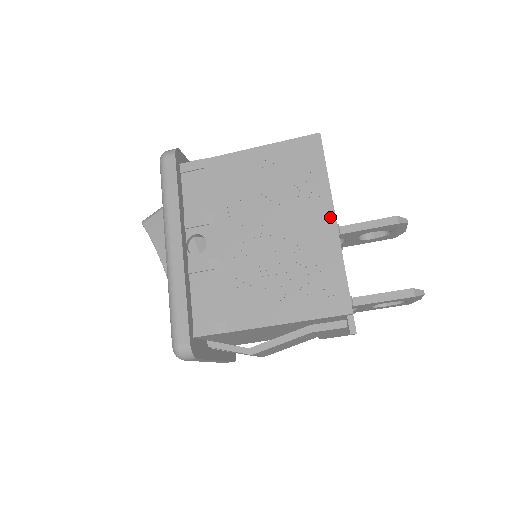
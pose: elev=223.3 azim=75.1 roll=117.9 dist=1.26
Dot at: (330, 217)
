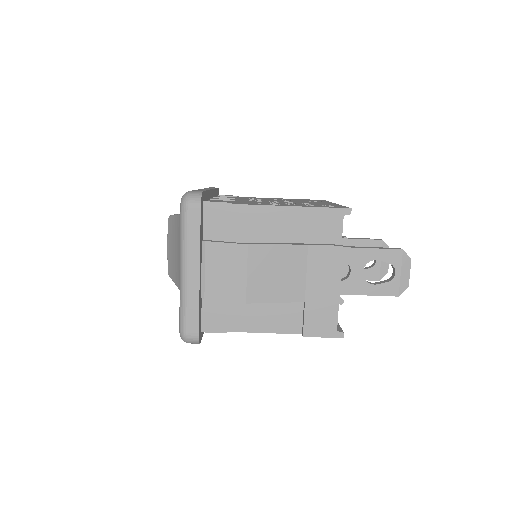
Dot at: (331, 203)
